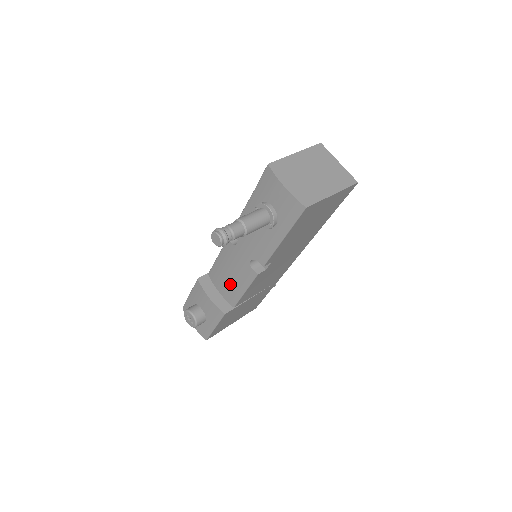
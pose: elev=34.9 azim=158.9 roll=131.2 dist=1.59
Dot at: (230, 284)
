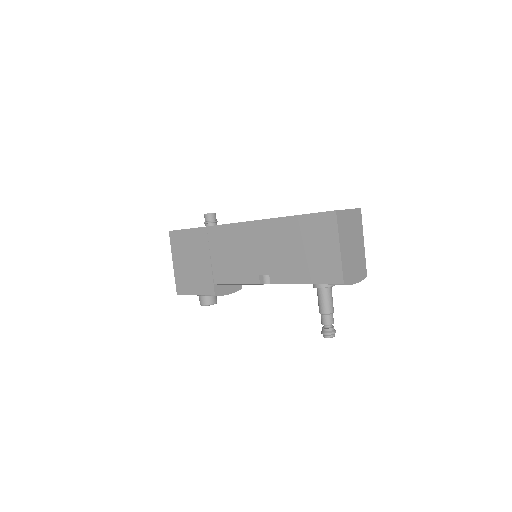
Dot at: occluded
